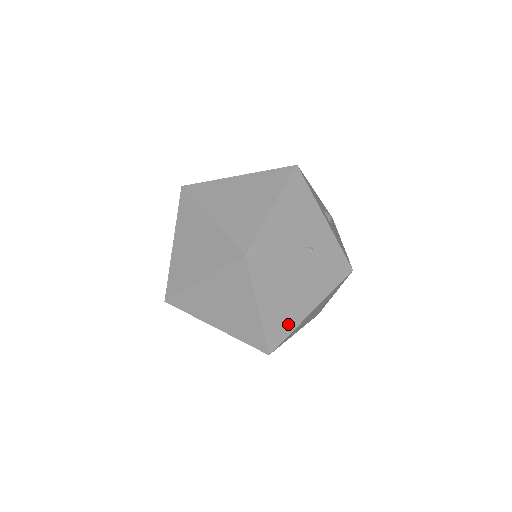
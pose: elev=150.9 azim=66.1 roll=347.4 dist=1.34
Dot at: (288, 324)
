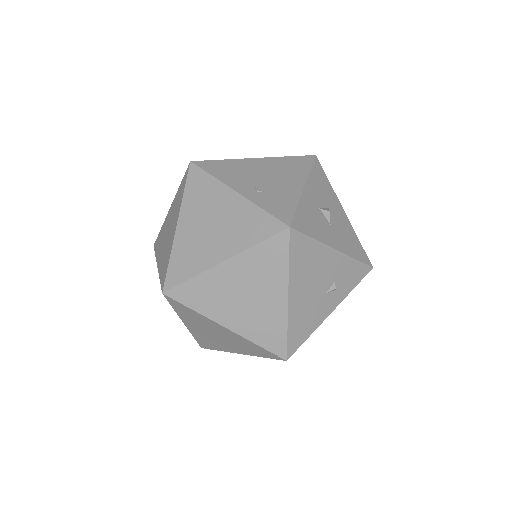
Dot at: (196, 262)
